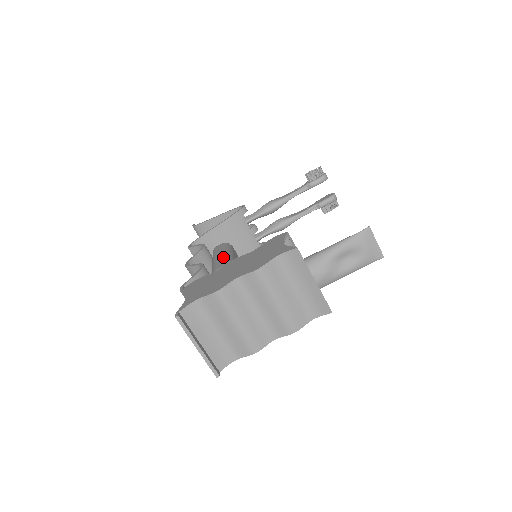
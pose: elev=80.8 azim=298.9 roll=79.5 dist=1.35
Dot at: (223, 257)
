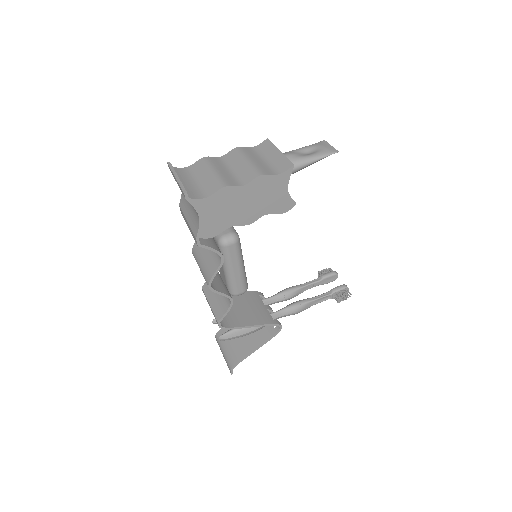
Dot at: occluded
